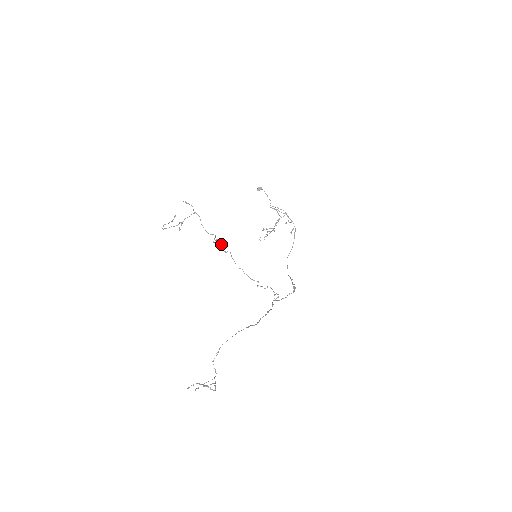
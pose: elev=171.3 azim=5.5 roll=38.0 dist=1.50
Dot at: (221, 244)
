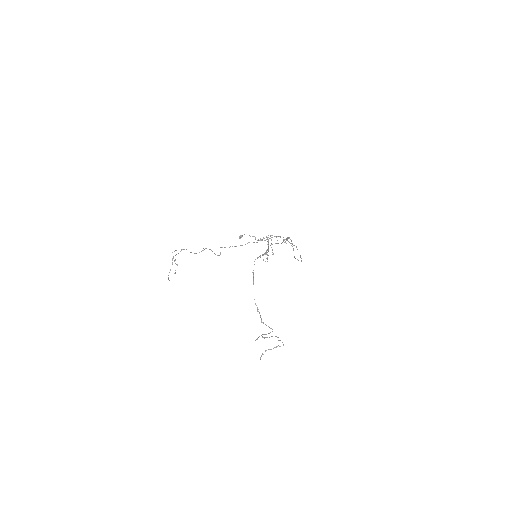
Dot at: occluded
